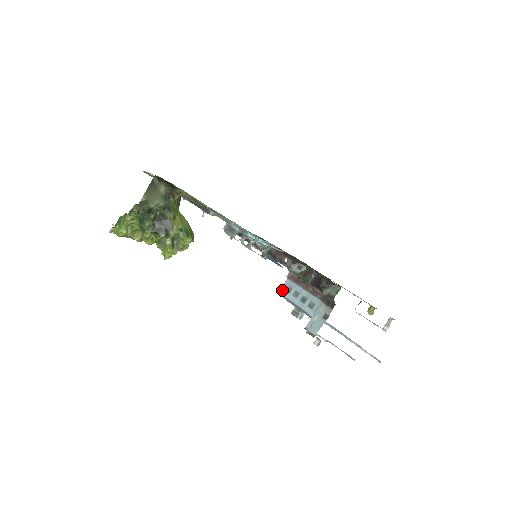
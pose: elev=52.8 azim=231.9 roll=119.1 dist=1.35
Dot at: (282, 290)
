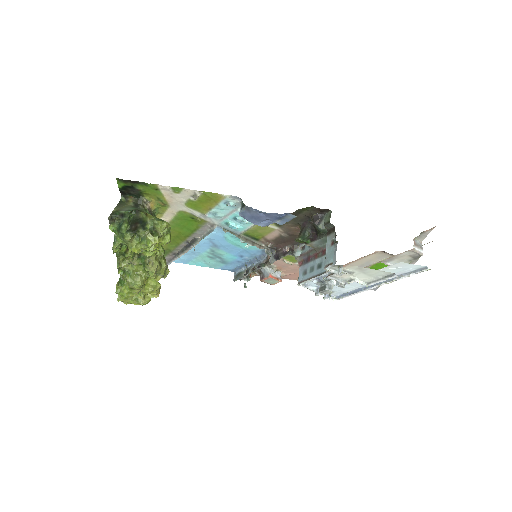
Dot at: (300, 278)
